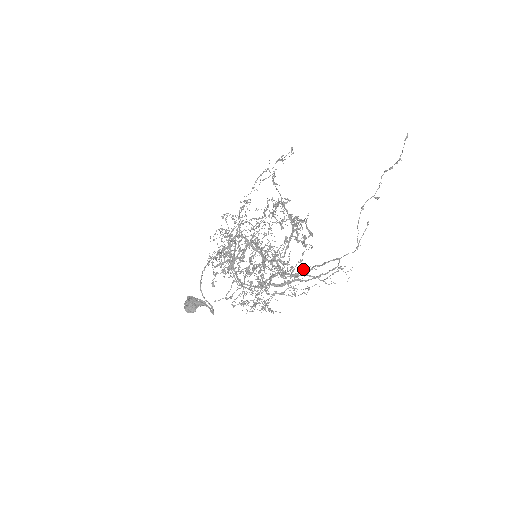
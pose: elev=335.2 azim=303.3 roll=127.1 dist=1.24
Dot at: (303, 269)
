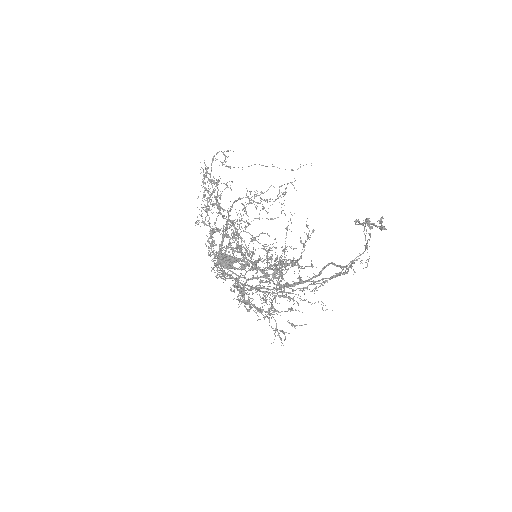
Dot at: (311, 266)
